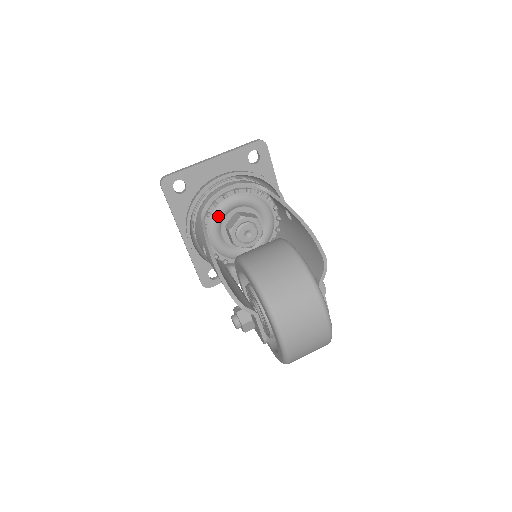
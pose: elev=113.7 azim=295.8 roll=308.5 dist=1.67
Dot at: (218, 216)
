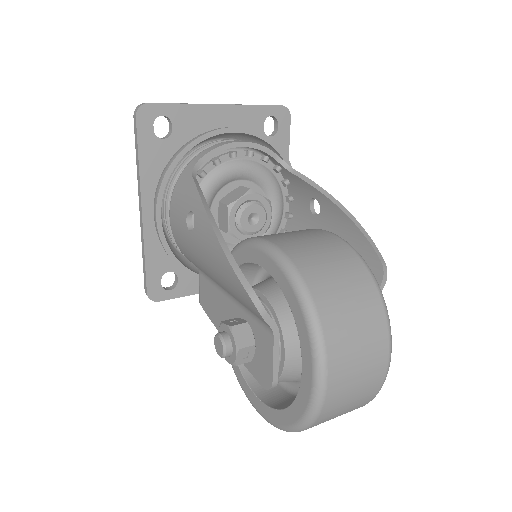
Dot at: (215, 181)
